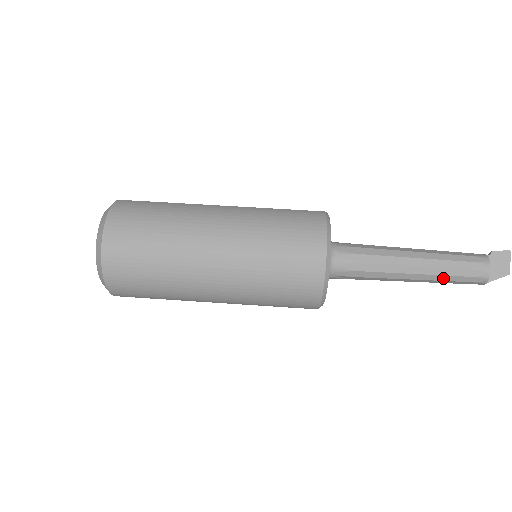
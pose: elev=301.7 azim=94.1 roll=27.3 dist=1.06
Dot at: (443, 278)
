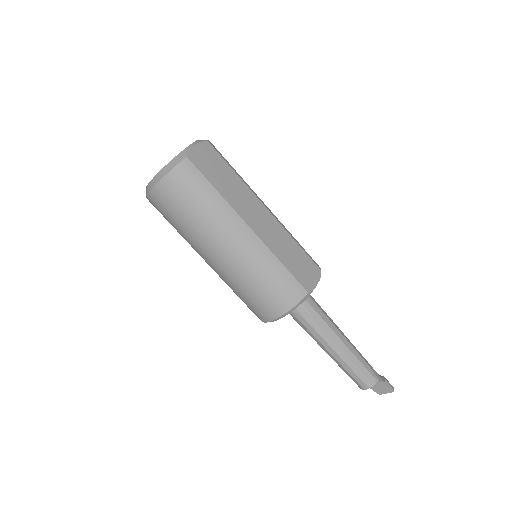
Dot at: (340, 366)
